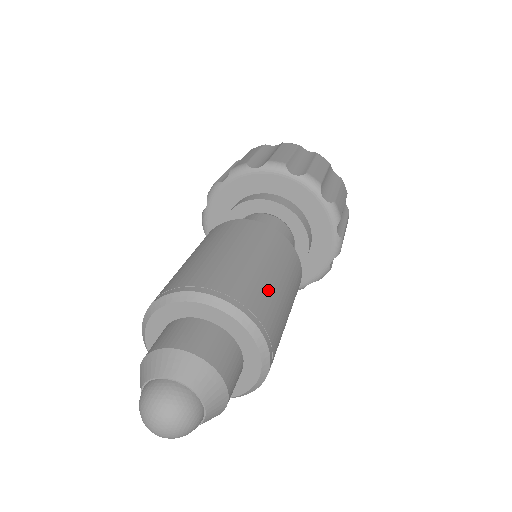
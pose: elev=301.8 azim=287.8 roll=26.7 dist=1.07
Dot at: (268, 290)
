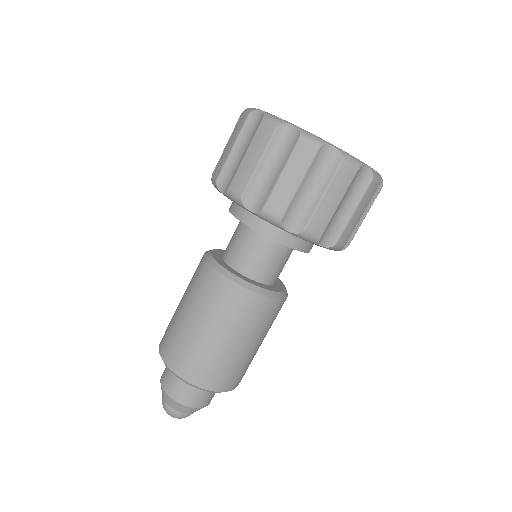
Dot at: (237, 362)
